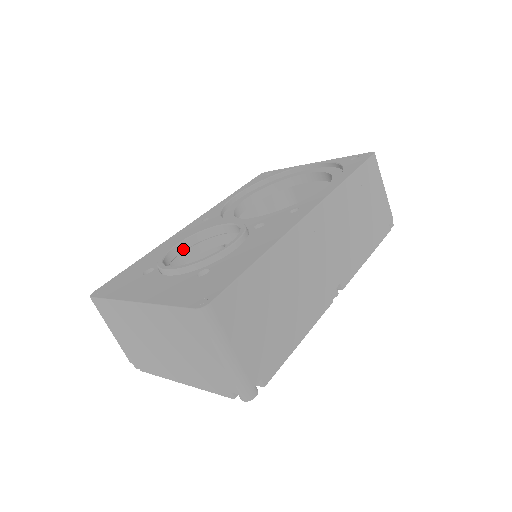
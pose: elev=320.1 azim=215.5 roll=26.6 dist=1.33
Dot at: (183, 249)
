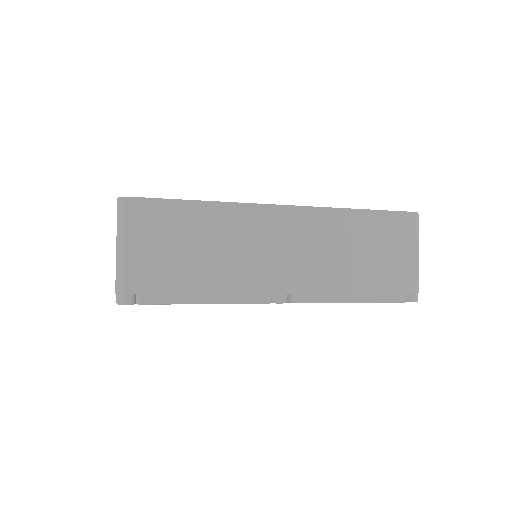
Dot at: occluded
